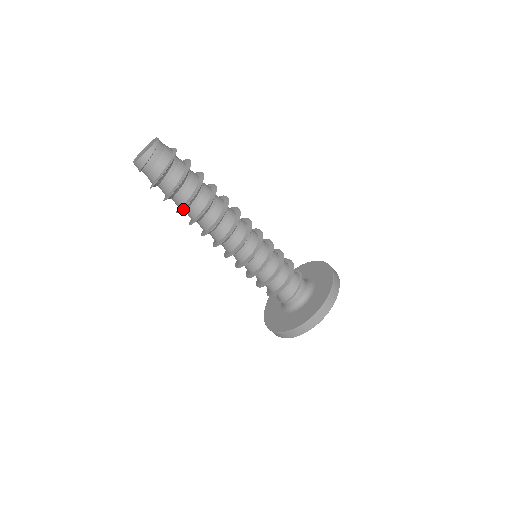
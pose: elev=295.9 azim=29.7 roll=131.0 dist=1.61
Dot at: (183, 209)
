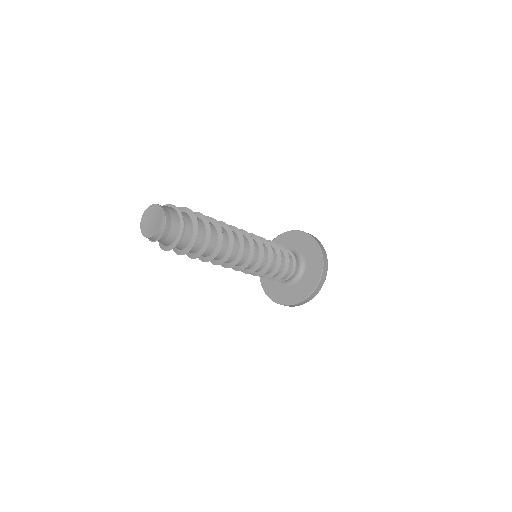
Dot at: (192, 254)
